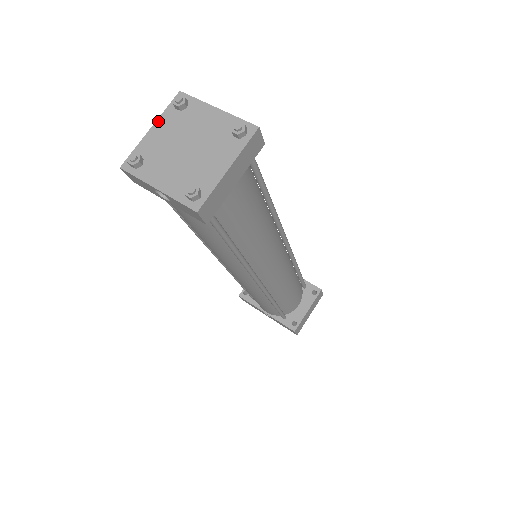
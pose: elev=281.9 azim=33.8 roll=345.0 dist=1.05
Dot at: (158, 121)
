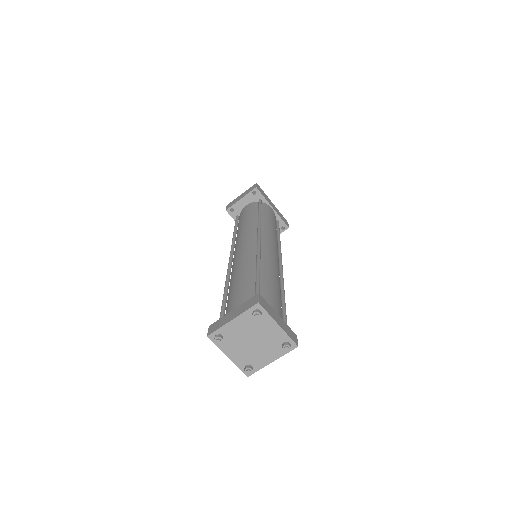
Dot at: (238, 317)
